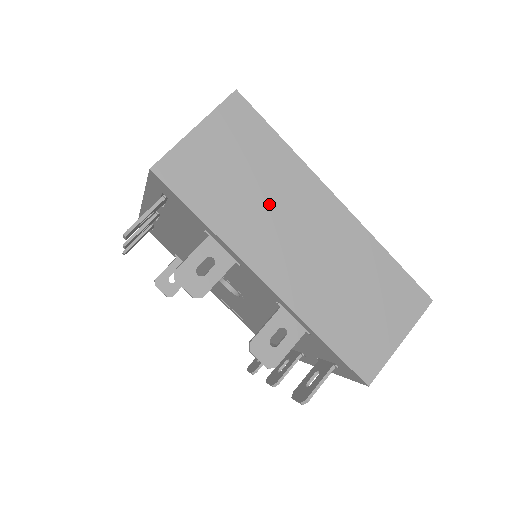
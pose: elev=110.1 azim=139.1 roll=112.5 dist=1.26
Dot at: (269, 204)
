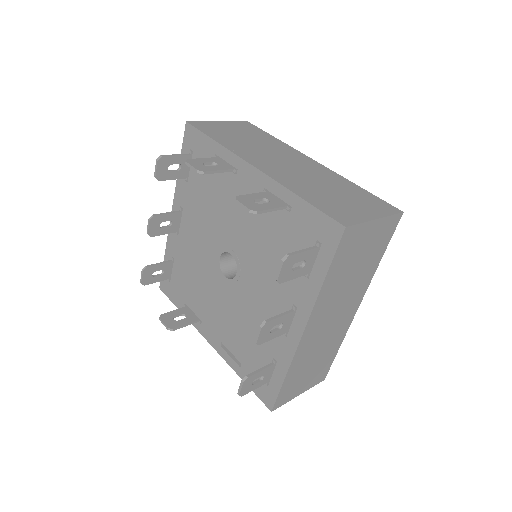
Dot at: (262, 148)
